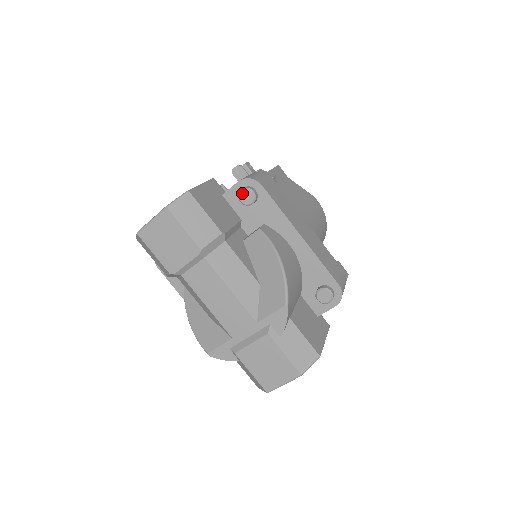
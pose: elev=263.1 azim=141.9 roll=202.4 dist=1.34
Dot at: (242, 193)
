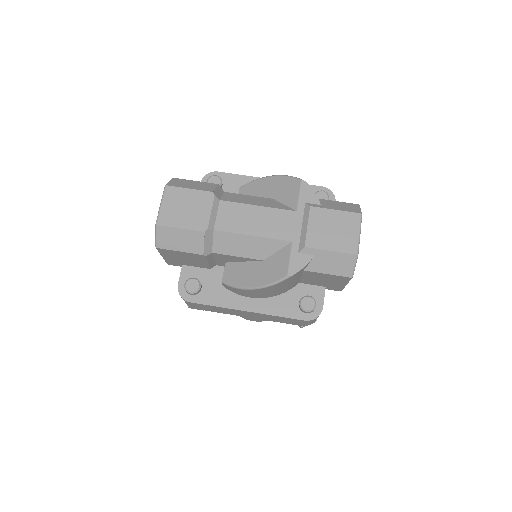
Dot at: (209, 182)
